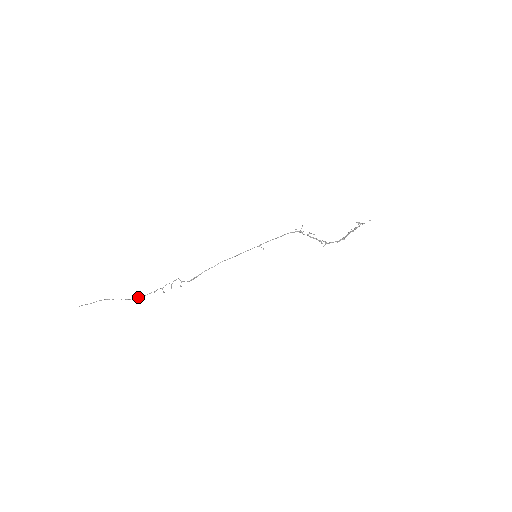
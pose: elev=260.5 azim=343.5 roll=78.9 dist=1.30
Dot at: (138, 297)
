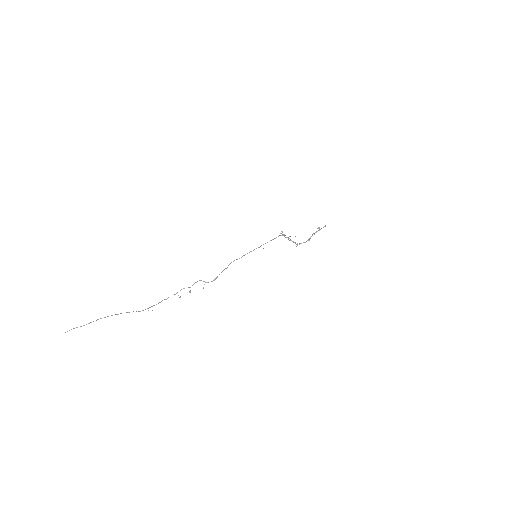
Dot at: occluded
